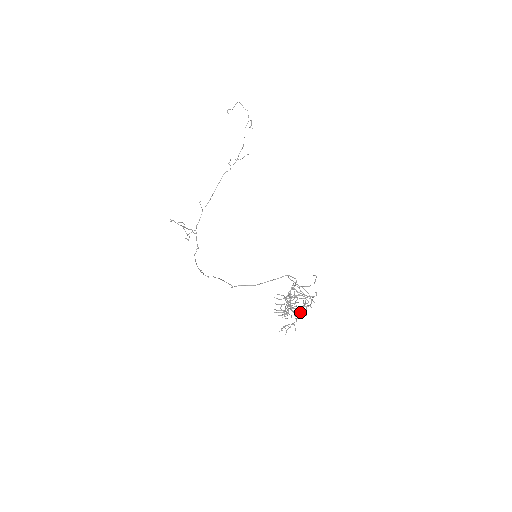
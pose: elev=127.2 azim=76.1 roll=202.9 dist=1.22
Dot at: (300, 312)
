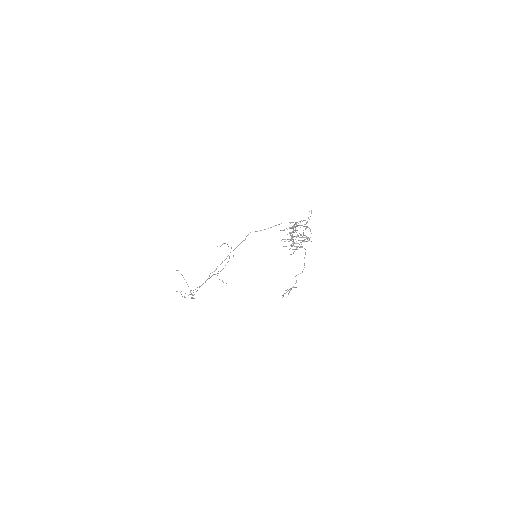
Dot at: (303, 234)
